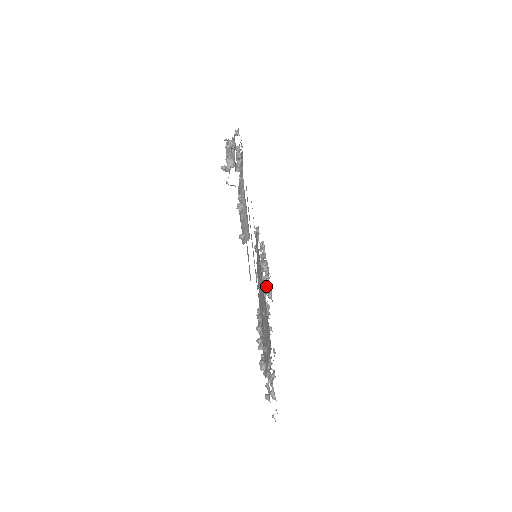
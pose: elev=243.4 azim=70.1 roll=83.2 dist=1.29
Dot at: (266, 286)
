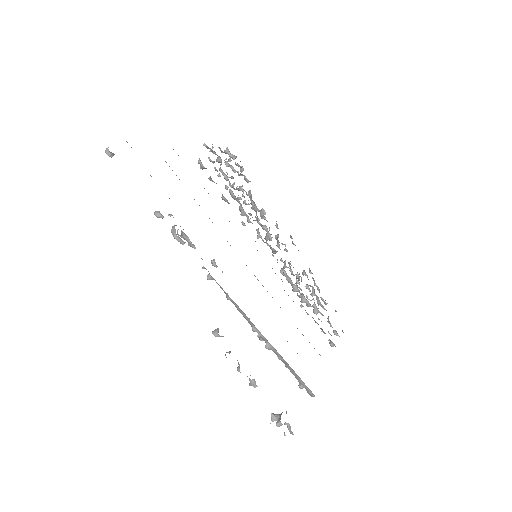
Dot at: occluded
